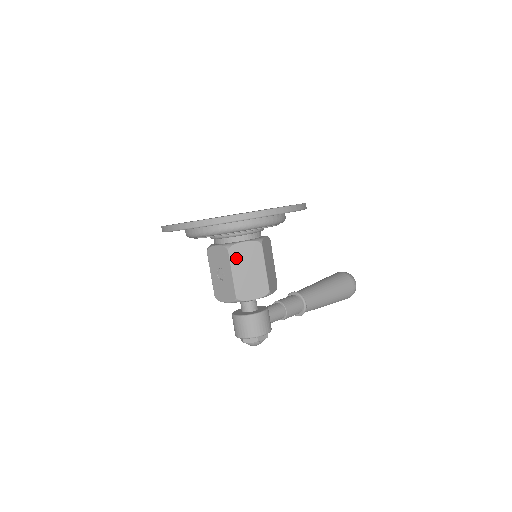
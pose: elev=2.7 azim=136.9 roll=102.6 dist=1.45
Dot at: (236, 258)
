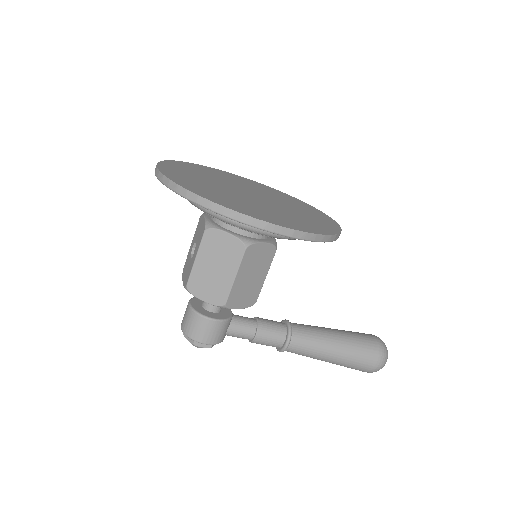
Dot at: (209, 244)
